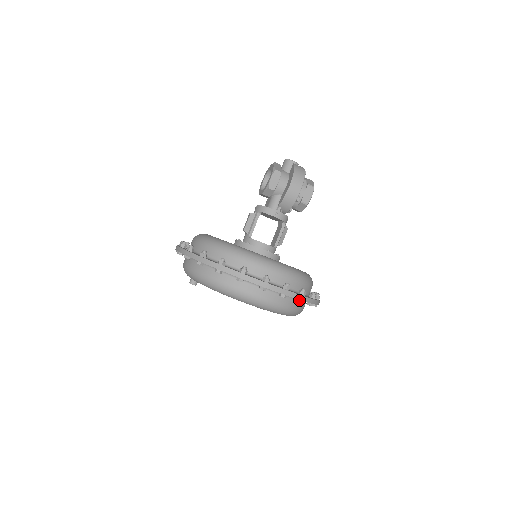
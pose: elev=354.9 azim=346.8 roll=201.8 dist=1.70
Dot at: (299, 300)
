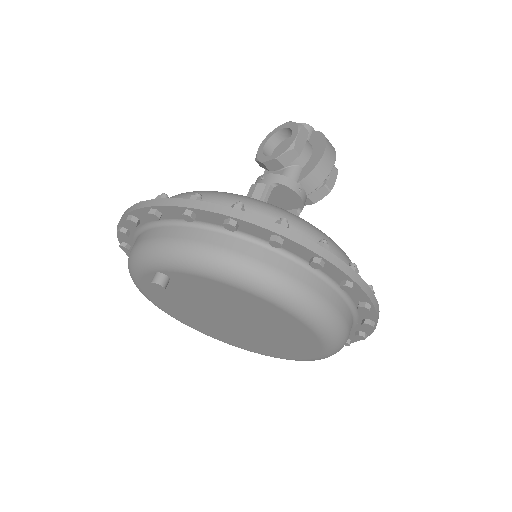
Dot at: (372, 321)
